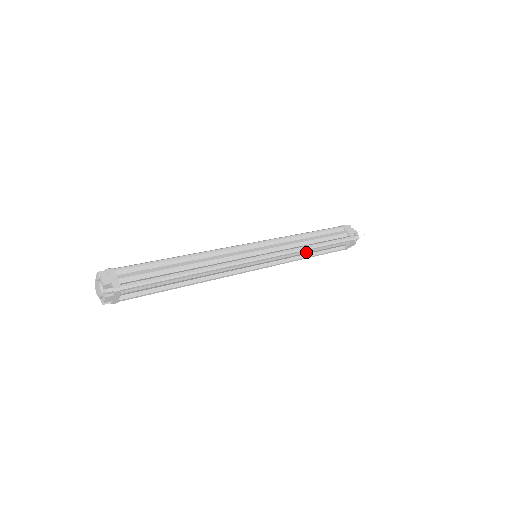
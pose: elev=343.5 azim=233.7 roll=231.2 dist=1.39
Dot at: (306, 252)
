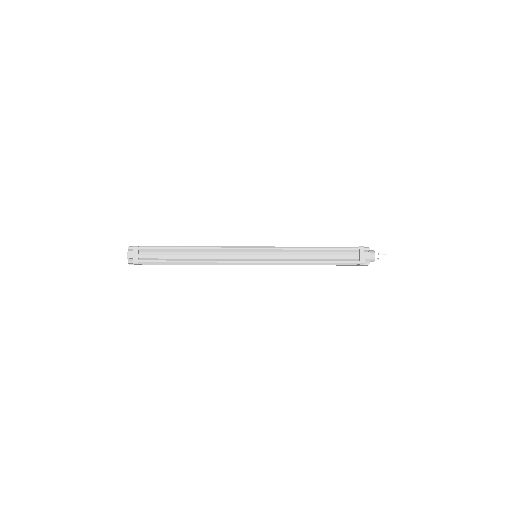
Dot at: (306, 255)
